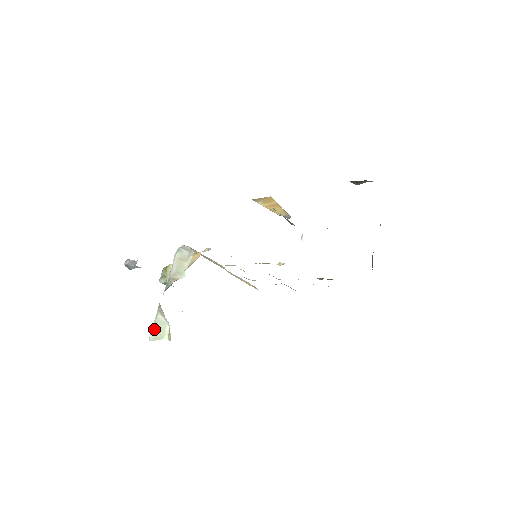
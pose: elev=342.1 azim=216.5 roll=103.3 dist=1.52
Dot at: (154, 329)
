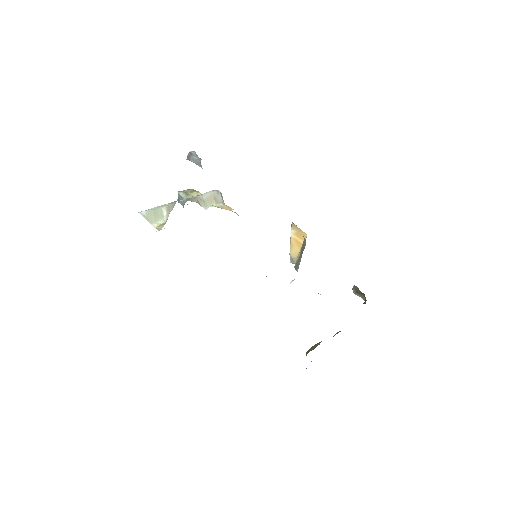
Dot at: (152, 211)
